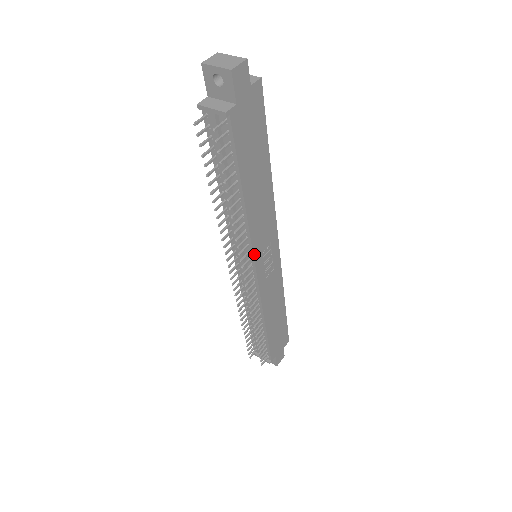
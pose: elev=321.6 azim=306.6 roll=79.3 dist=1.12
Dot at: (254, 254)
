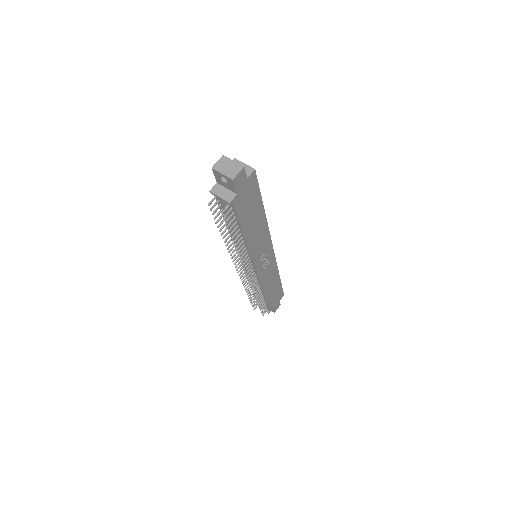
Dot at: (254, 262)
